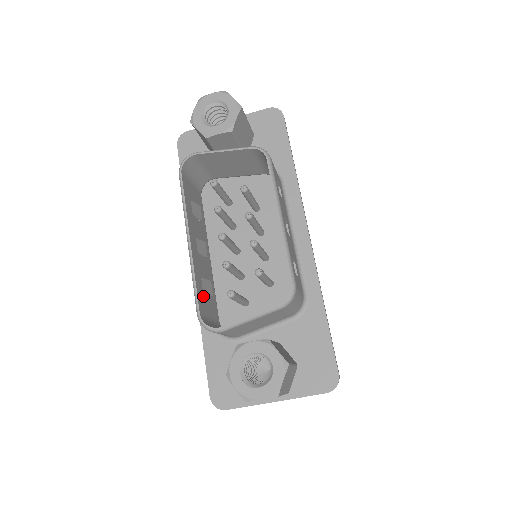
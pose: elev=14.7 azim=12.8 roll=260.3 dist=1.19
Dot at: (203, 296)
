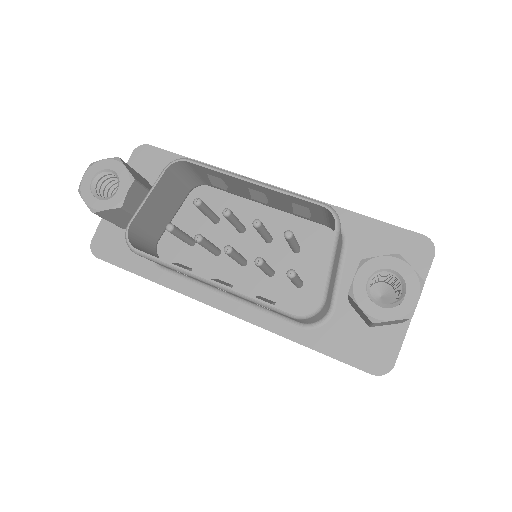
Dot at: occluded
